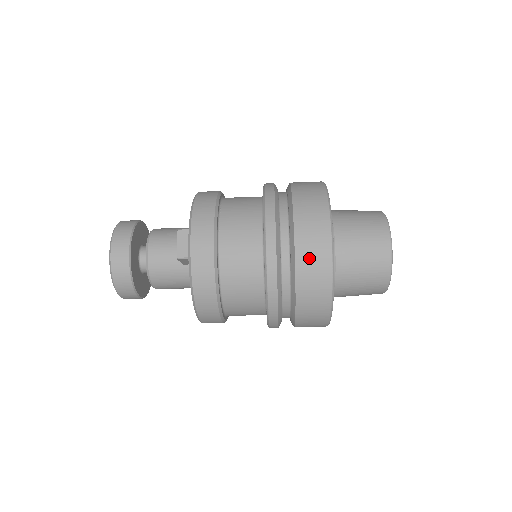
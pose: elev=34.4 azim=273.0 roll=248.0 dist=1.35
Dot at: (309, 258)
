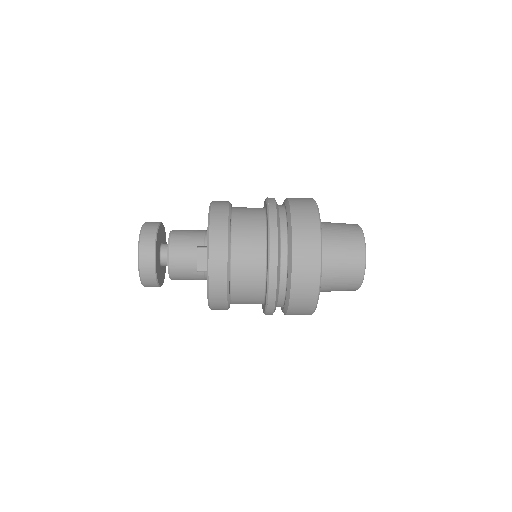
Dot at: (302, 278)
